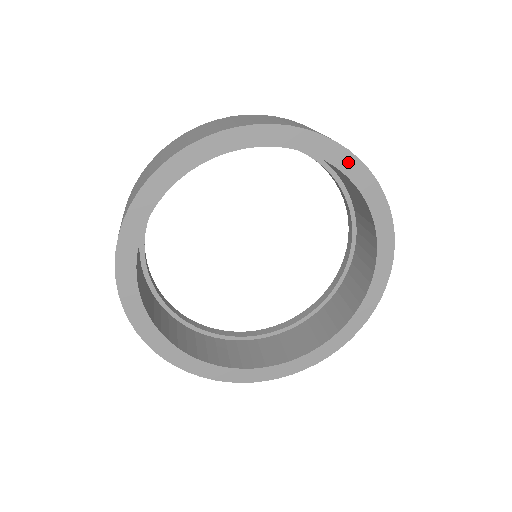
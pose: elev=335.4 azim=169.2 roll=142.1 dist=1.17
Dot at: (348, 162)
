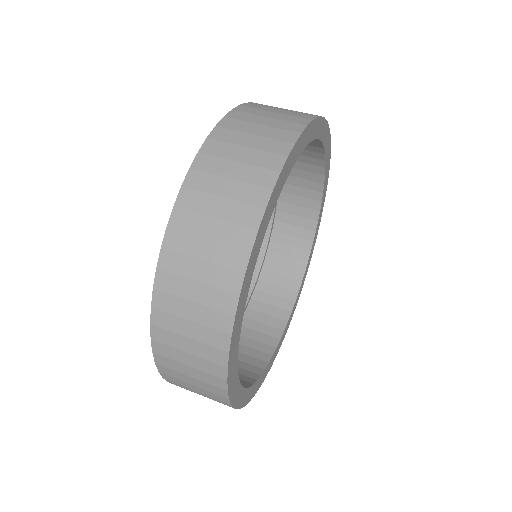
Dot at: (327, 136)
